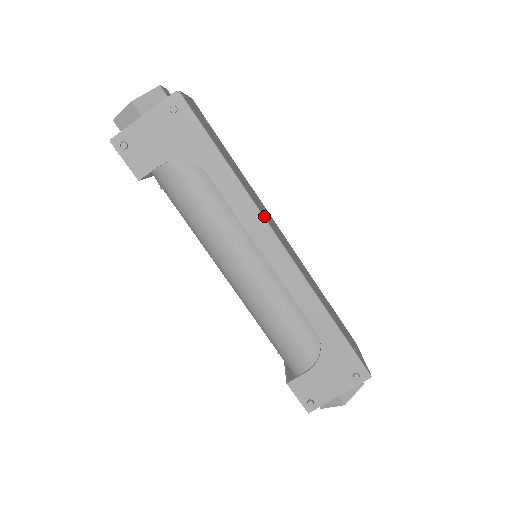
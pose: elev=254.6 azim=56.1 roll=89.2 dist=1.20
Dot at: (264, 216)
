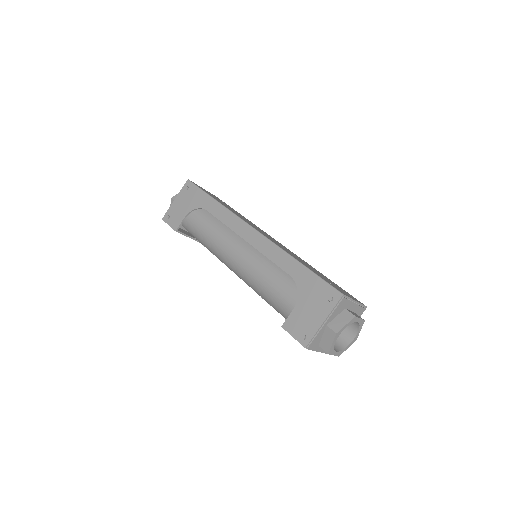
Dot at: (240, 218)
